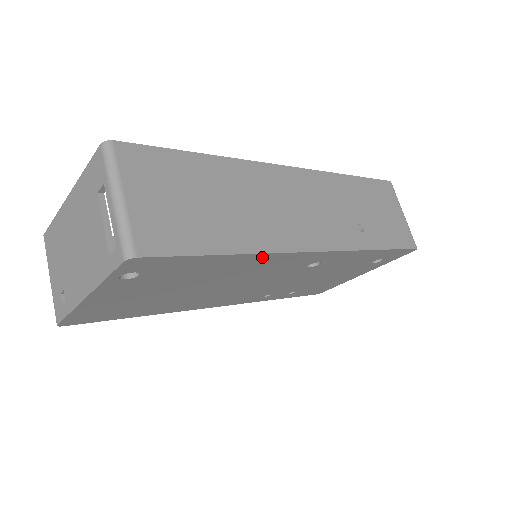
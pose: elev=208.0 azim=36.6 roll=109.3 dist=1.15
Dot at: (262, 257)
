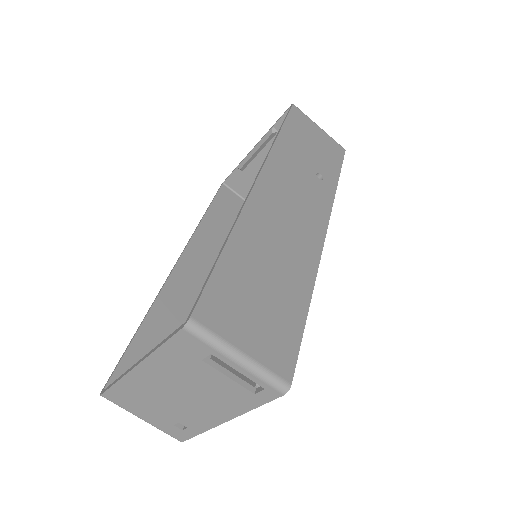
Dot at: occluded
